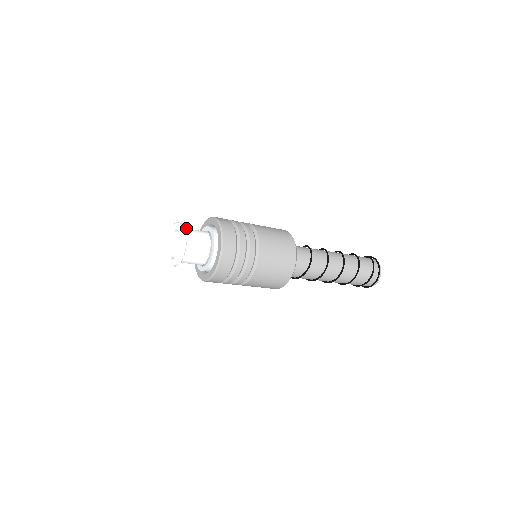
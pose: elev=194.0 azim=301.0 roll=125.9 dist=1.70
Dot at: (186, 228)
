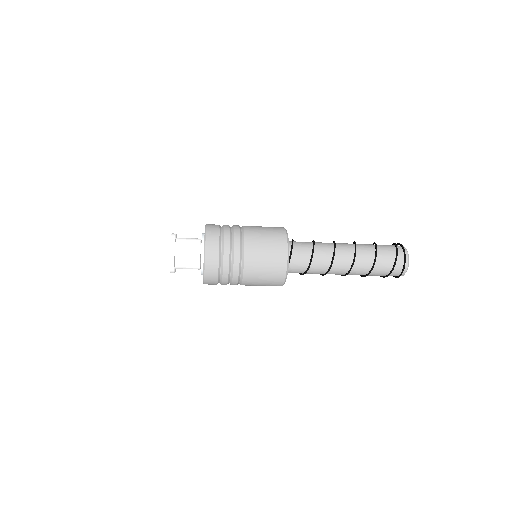
Dot at: (180, 238)
